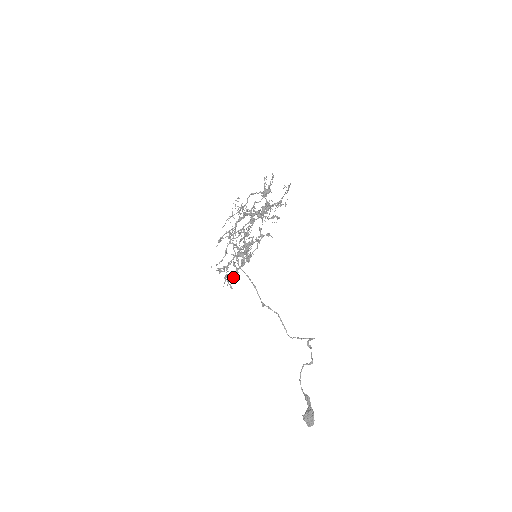
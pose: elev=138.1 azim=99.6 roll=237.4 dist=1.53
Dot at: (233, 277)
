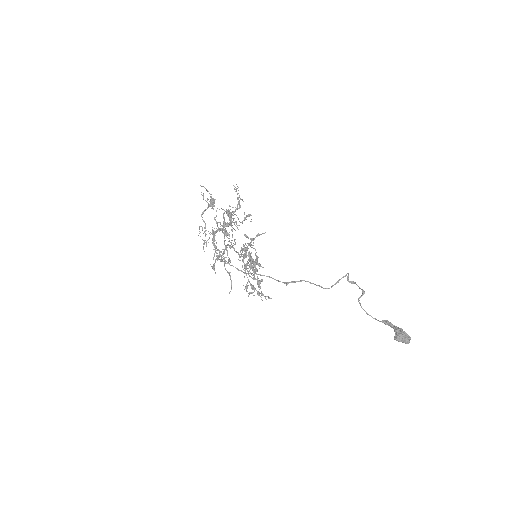
Dot at: occluded
